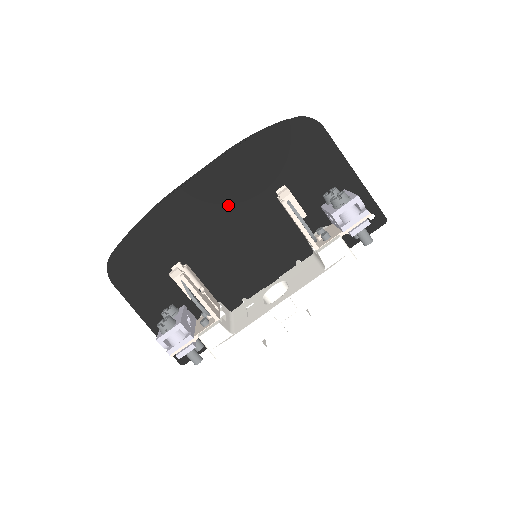
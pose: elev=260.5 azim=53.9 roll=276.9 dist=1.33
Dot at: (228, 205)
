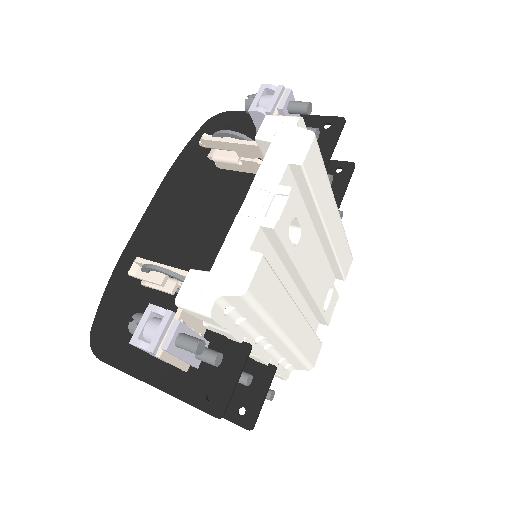
Dot at: (184, 212)
